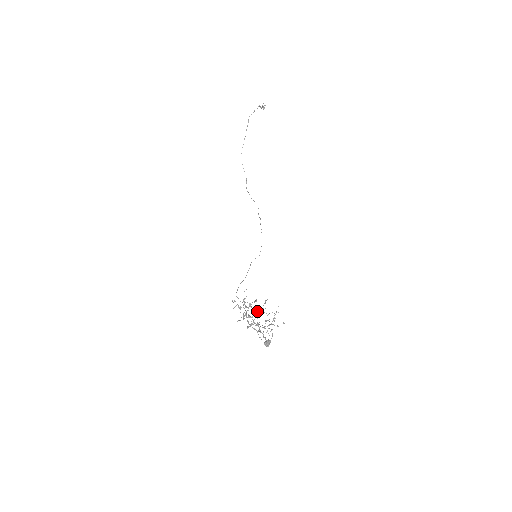
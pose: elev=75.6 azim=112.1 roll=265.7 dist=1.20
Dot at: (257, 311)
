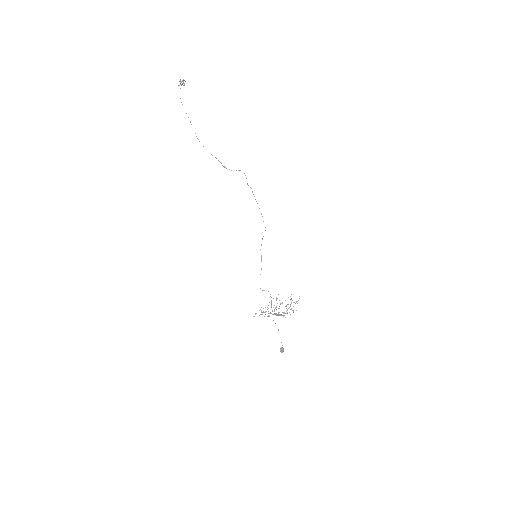
Dot at: occluded
